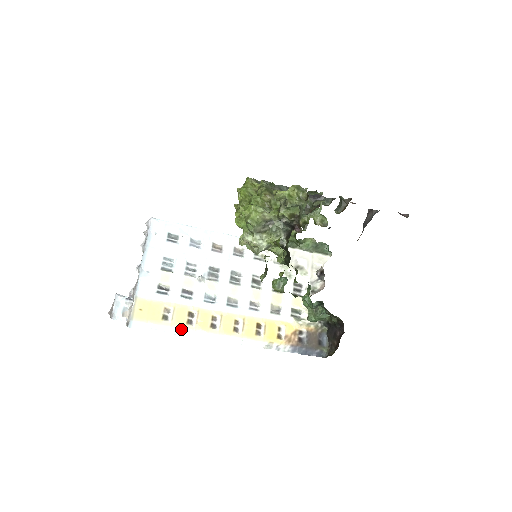
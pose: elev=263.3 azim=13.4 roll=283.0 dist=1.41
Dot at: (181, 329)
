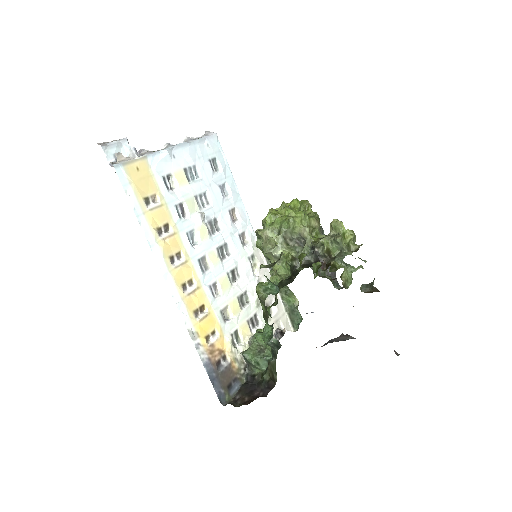
Dot at: (148, 226)
